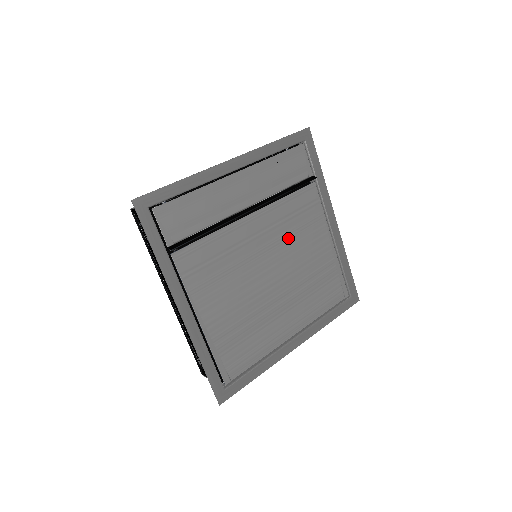
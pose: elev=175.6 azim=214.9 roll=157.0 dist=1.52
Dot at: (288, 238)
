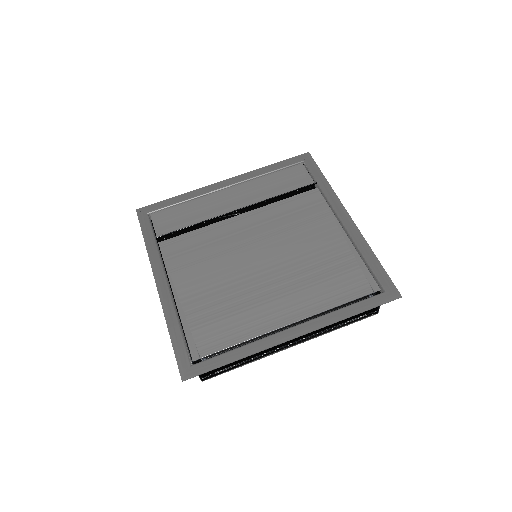
Dot at: (283, 232)
